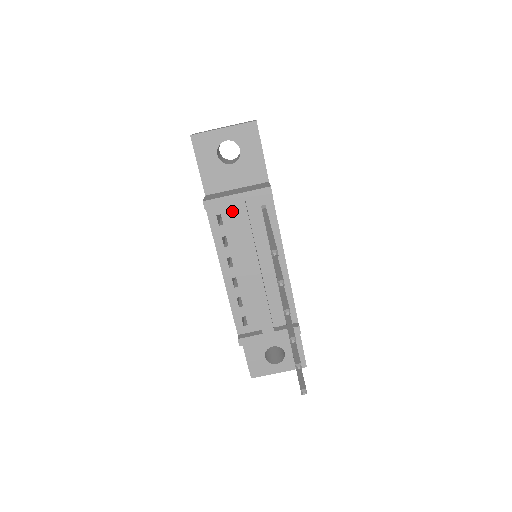
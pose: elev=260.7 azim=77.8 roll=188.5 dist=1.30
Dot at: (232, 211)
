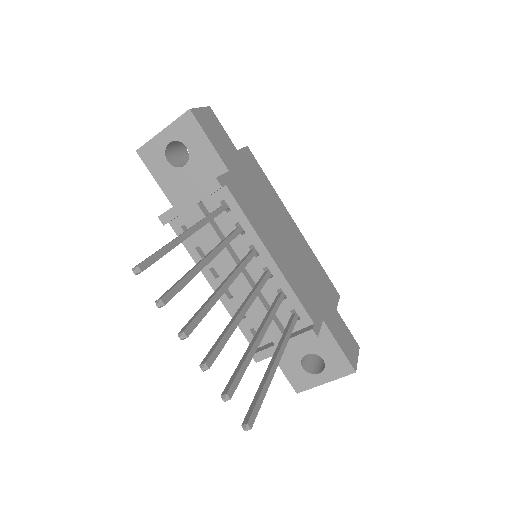
Dot at: occluded
